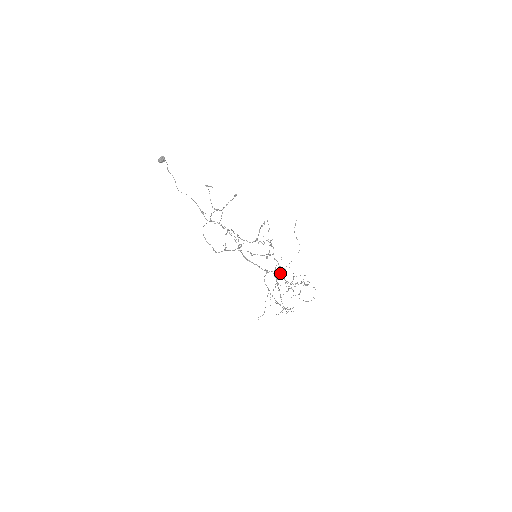
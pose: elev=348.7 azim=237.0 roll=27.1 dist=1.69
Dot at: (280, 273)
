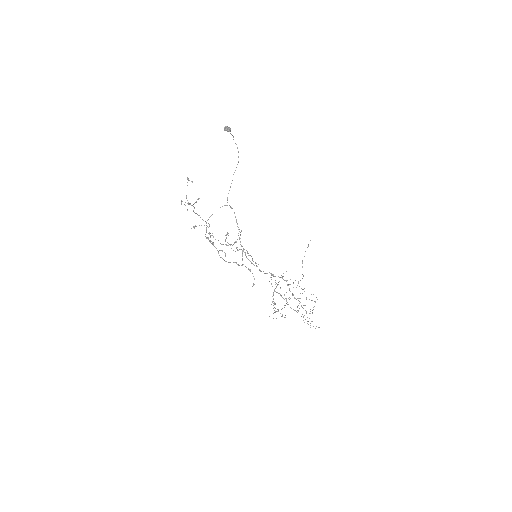
Dot at: occluded
